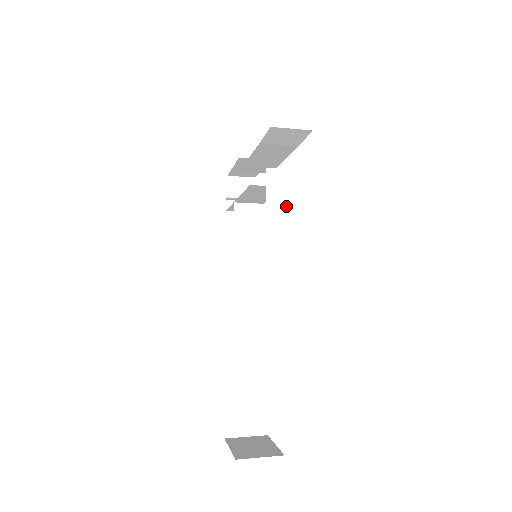
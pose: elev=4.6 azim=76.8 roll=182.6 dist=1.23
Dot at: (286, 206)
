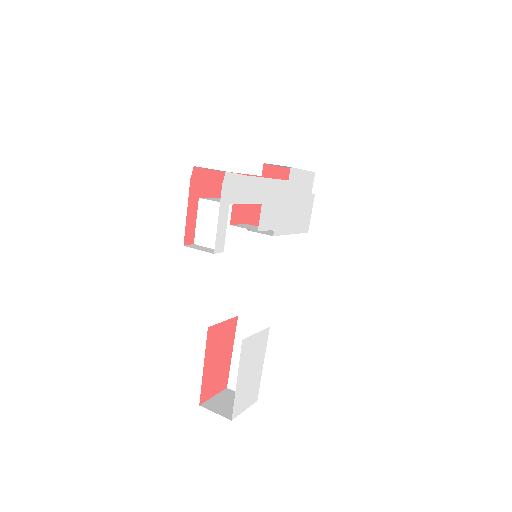
Dot at: (210, 233)
